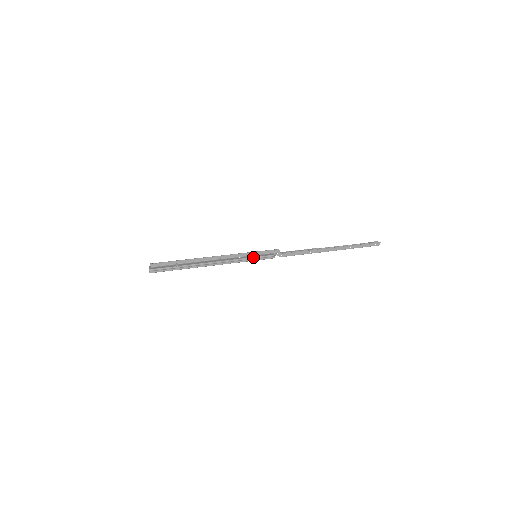
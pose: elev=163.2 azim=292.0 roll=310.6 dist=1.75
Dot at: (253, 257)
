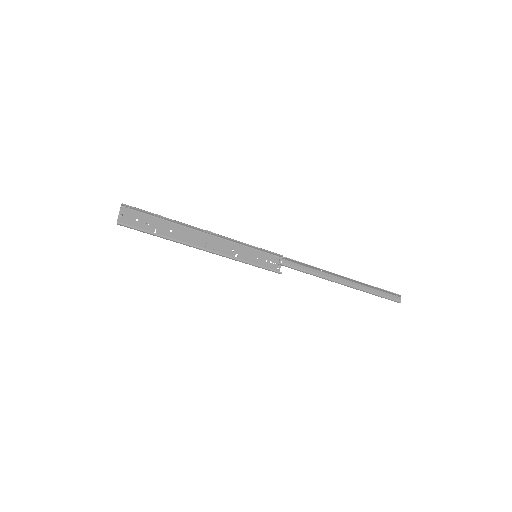
Dot at: (253, 265)
